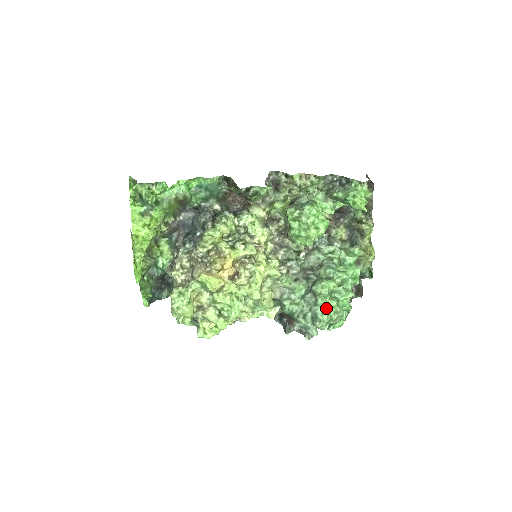
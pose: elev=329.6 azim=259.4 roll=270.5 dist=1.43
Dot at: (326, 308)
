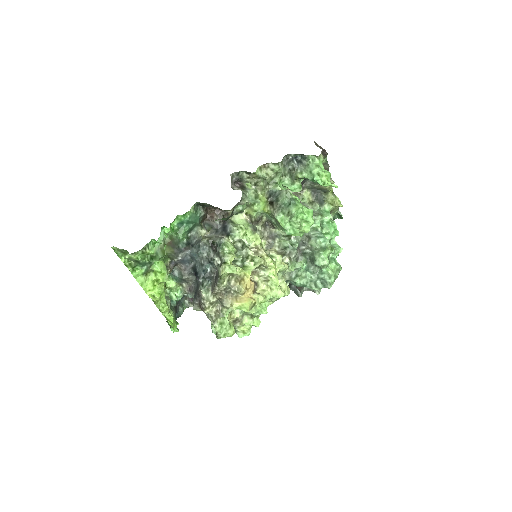
Dot at: (332, 273)
